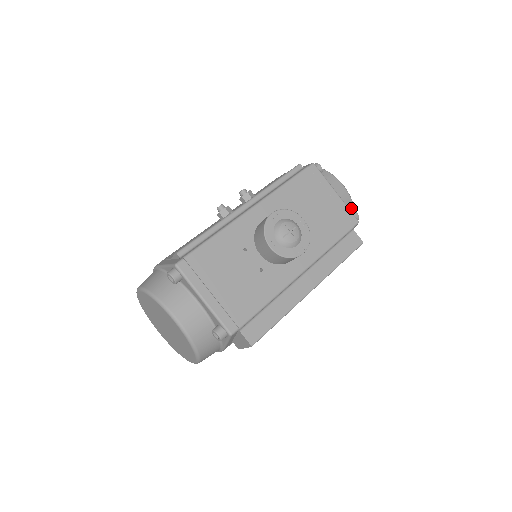
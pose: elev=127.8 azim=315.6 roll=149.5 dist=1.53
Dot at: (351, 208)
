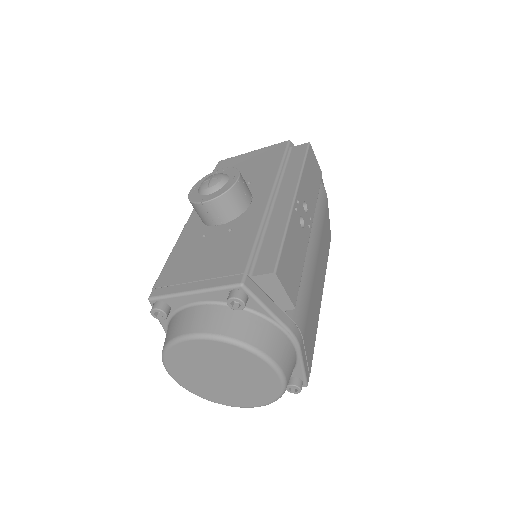
Dot at: occluded
